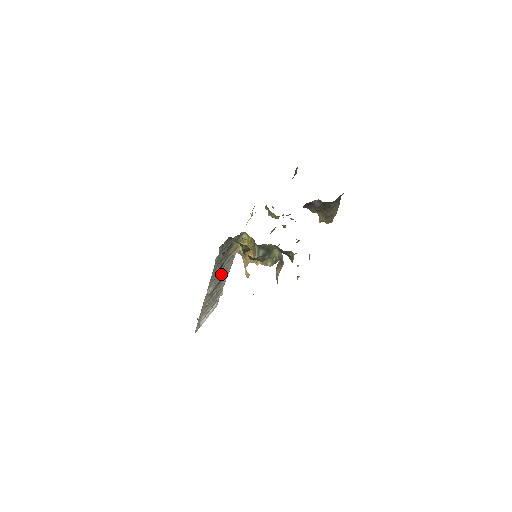
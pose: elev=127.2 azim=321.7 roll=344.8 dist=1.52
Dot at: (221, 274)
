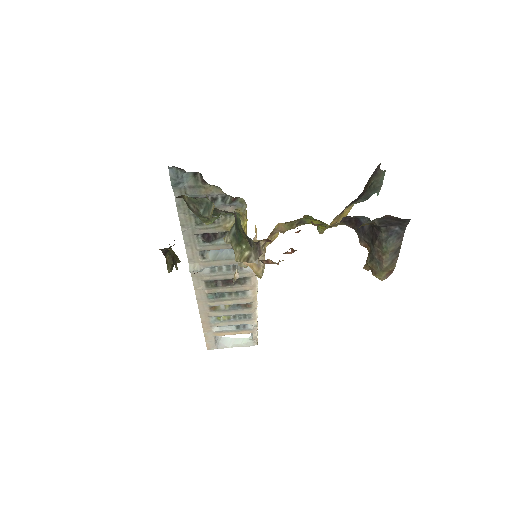
Dot at: (222, 262)
